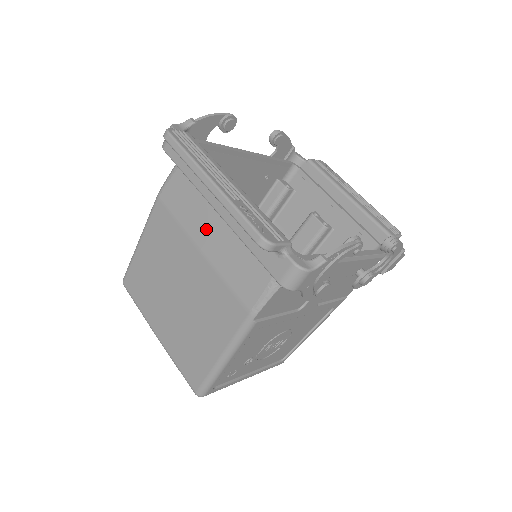
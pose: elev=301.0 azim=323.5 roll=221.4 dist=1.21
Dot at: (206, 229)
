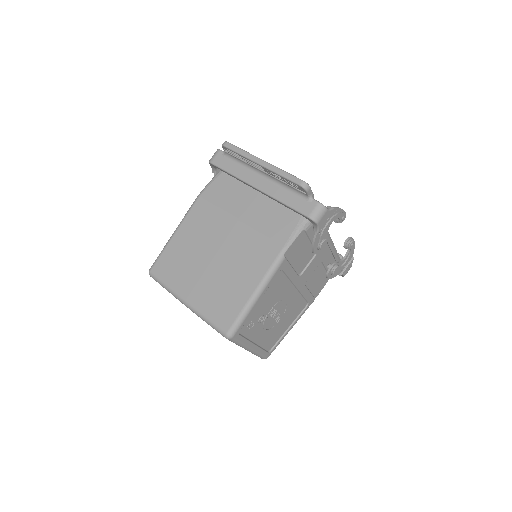
Dot at: (243, 207)
